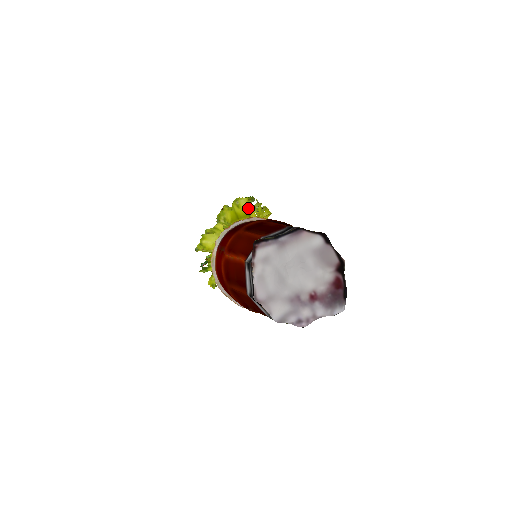
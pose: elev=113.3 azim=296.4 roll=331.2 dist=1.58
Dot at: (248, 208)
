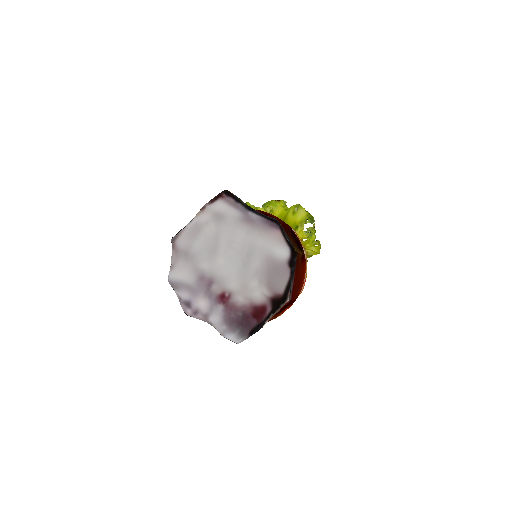
Dot at: (301, 223)
